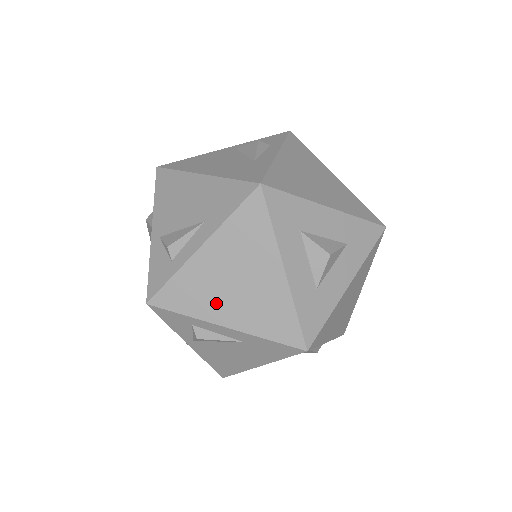
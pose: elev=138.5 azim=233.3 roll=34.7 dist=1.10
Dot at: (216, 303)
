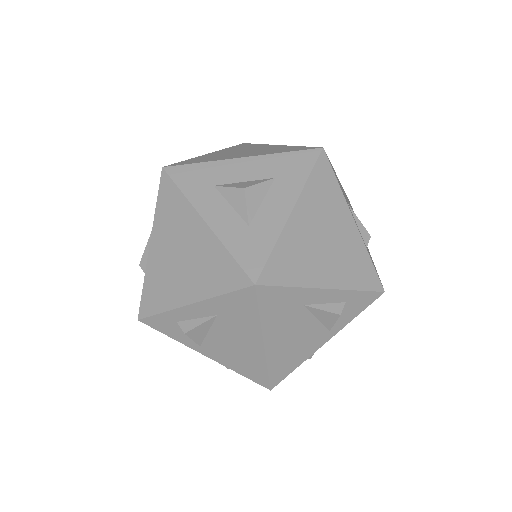
Dot at: (176, 286)
